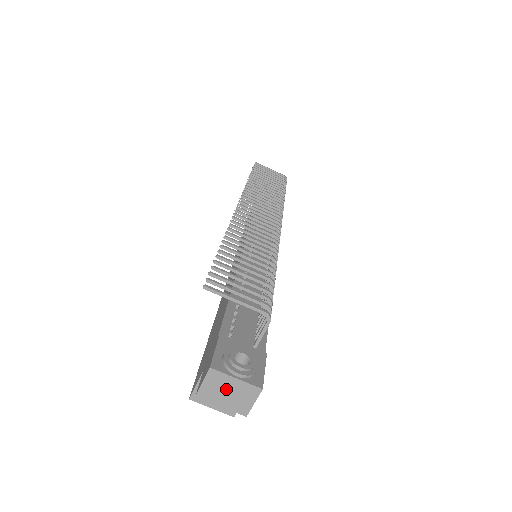
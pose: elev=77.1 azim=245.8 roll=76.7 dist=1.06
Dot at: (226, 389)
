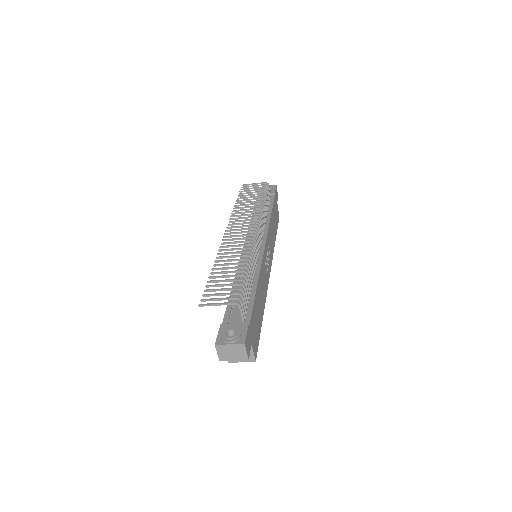
Dot at: (229, 351)
